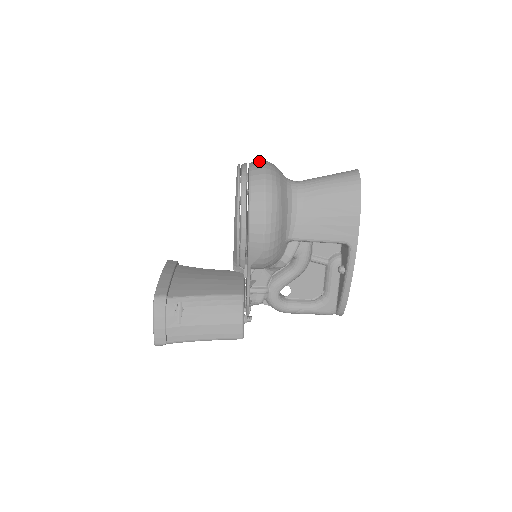
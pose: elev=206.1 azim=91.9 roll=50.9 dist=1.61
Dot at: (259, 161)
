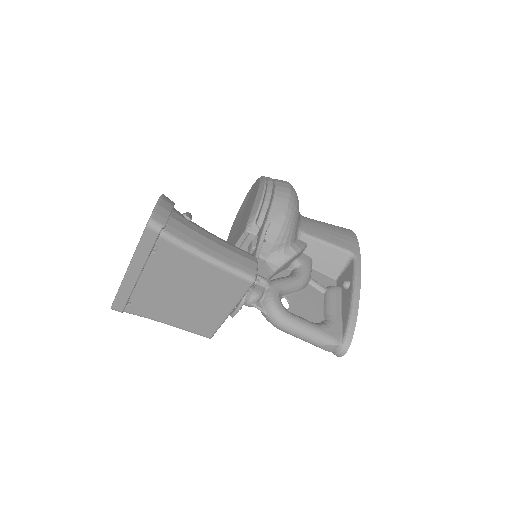
Dot at: occluded
